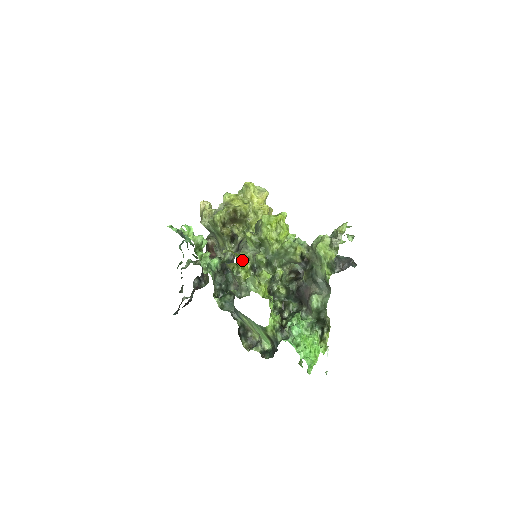
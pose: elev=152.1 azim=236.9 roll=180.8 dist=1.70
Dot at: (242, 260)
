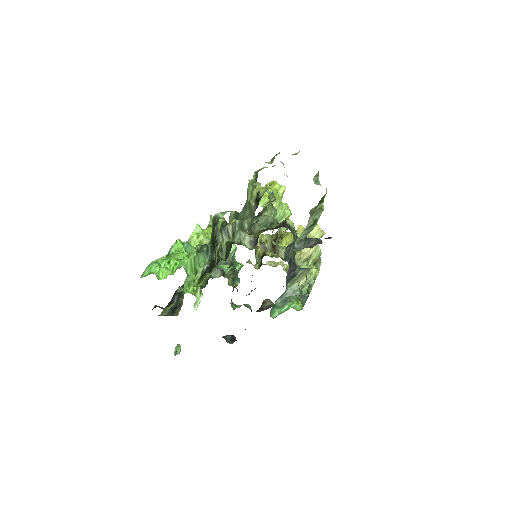
Dot at: occluded
